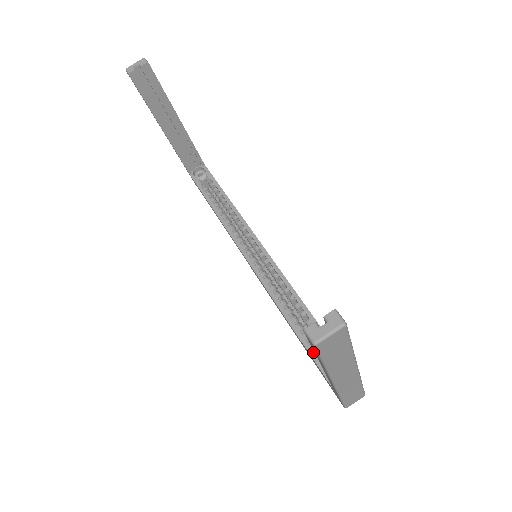
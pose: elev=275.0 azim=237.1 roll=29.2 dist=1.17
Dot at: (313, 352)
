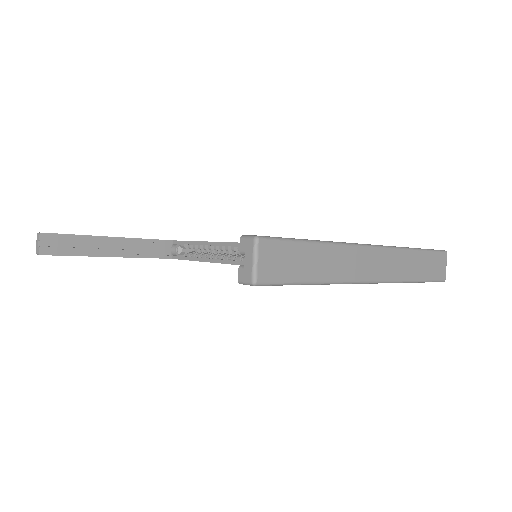
Dot at: occluded
